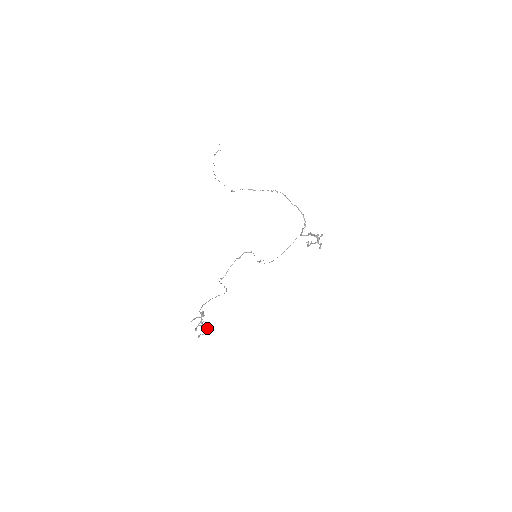
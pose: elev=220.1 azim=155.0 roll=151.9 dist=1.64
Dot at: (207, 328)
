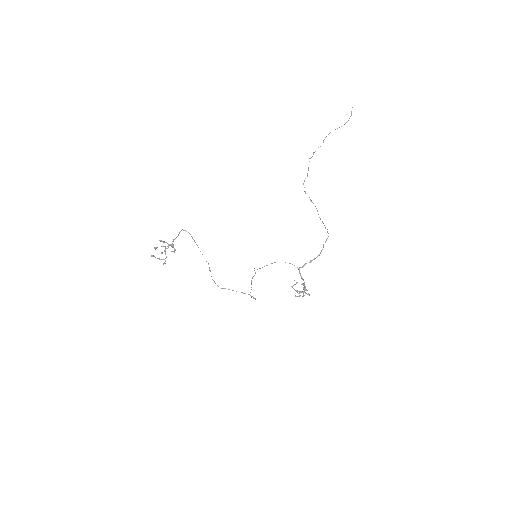
Dot at: (165, 263)
